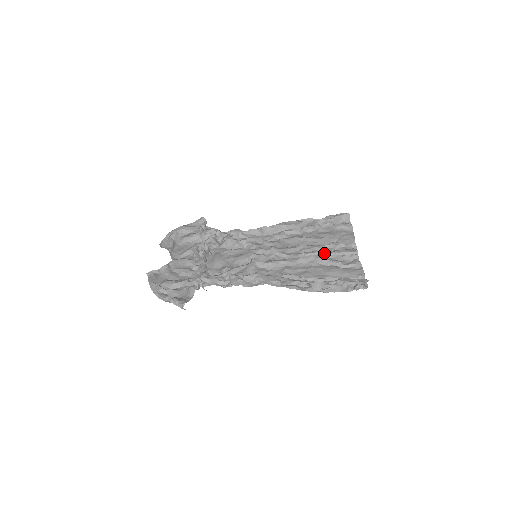
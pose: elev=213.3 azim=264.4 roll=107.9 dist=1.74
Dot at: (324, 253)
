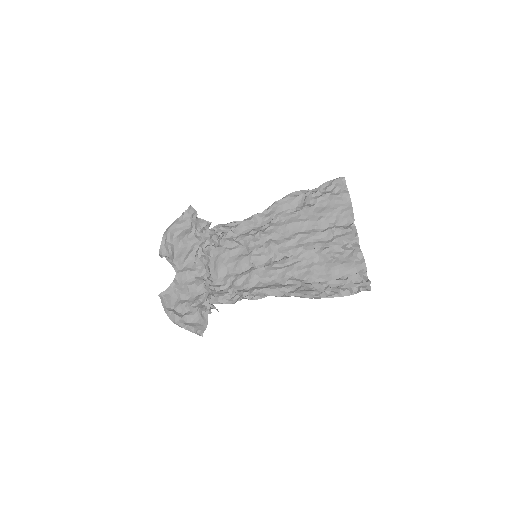
Dot at: (323, 244)
